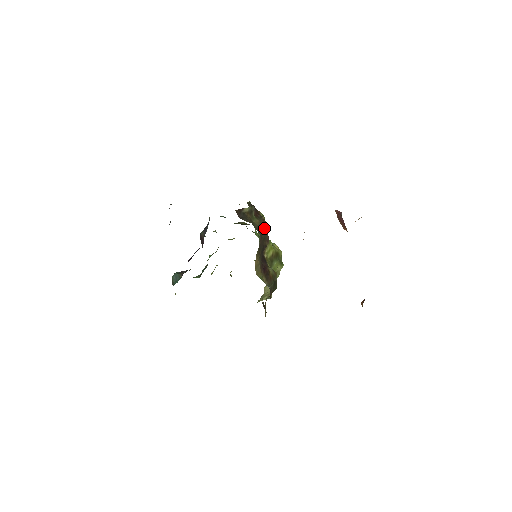
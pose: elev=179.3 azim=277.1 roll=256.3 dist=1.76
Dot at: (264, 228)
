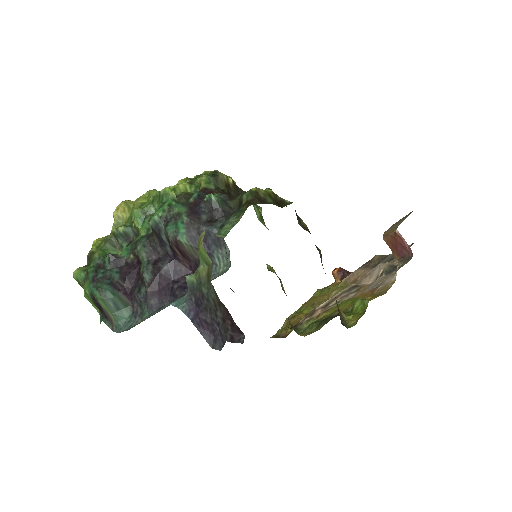
Dot at: occluded
